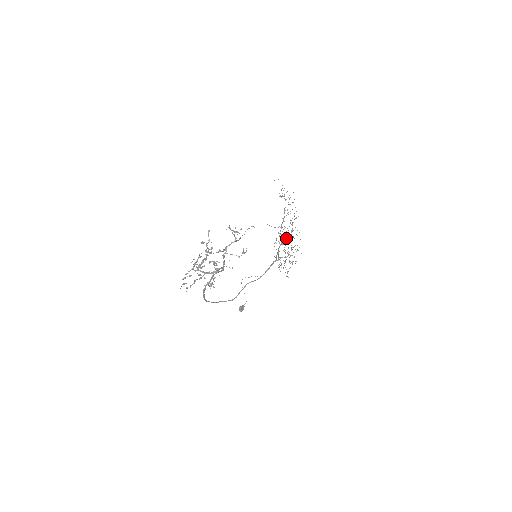
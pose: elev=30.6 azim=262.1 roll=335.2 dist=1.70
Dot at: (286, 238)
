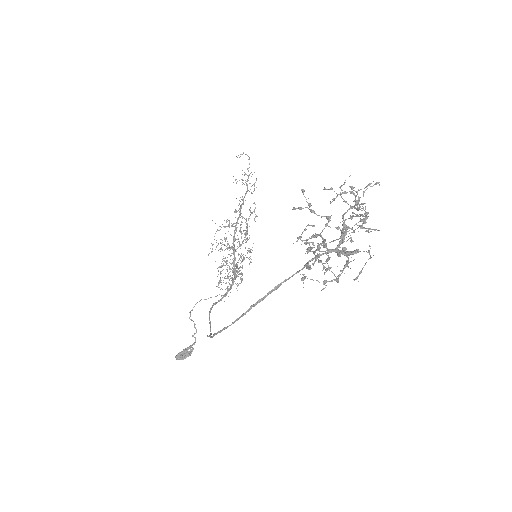
Dot at: occluded
